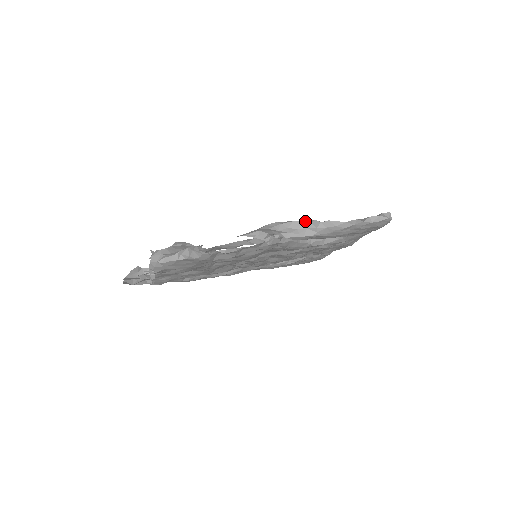
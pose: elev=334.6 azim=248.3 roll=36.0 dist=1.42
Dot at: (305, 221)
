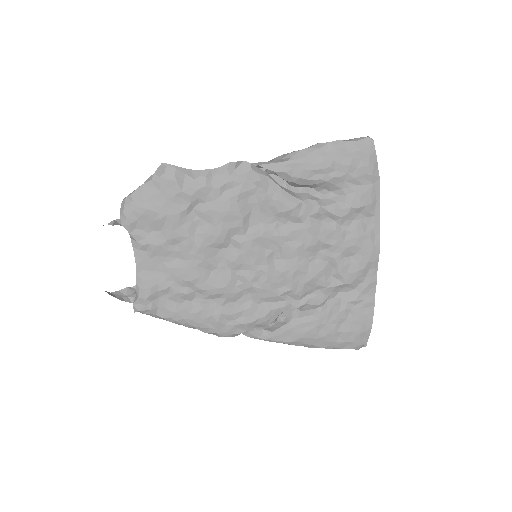
Dot at: (278, 157)
